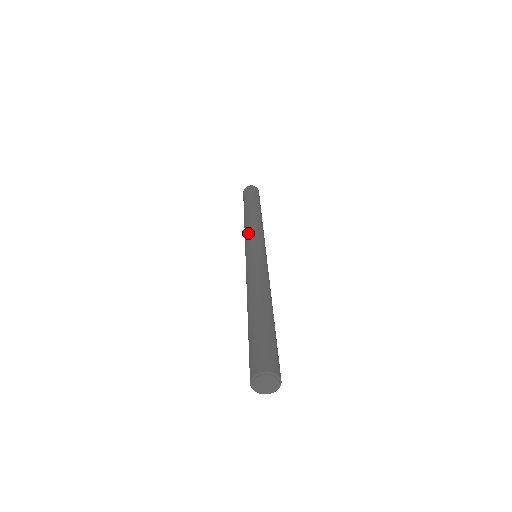
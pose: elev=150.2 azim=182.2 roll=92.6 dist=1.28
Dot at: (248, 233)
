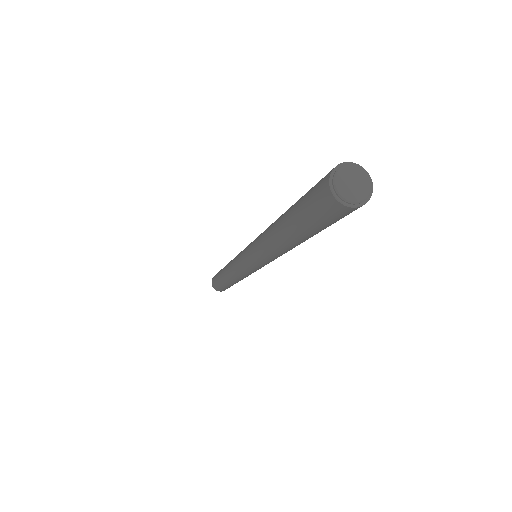
Dot at: occluded
